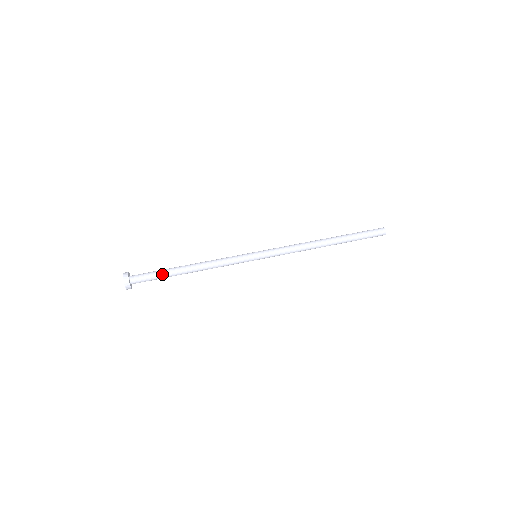
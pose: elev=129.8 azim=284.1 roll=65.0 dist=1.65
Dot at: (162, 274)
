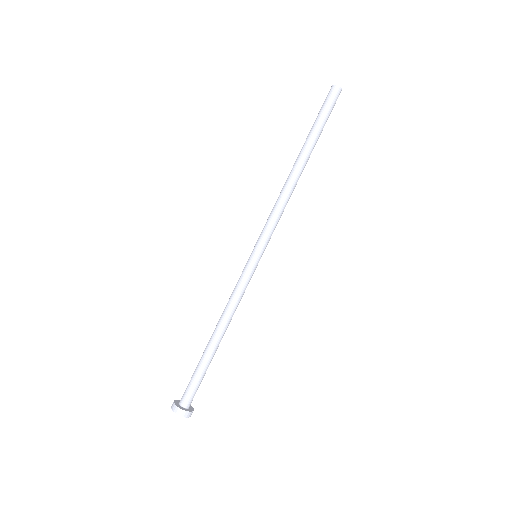
Dot at: occluded
